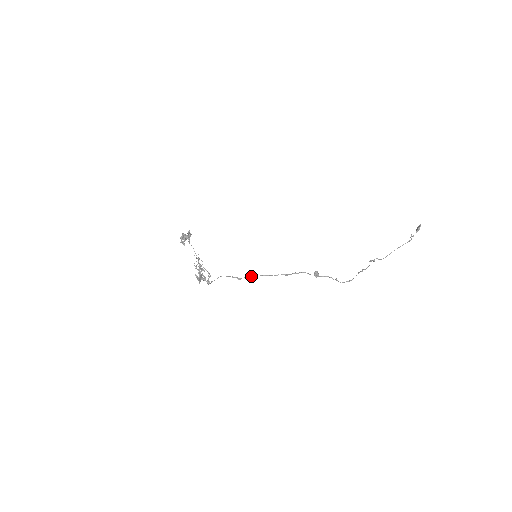
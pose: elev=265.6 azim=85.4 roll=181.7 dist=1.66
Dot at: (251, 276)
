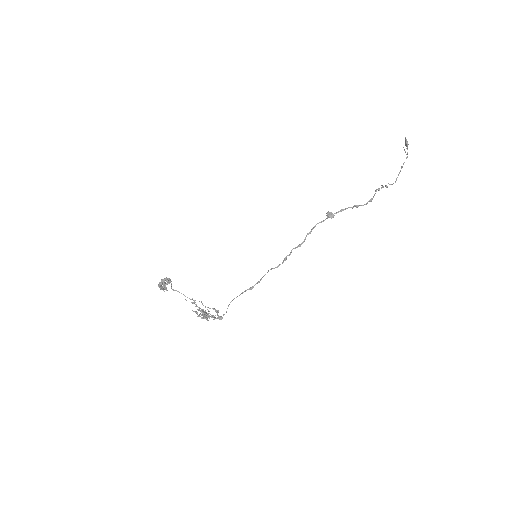
Dot at: (263, 276)
